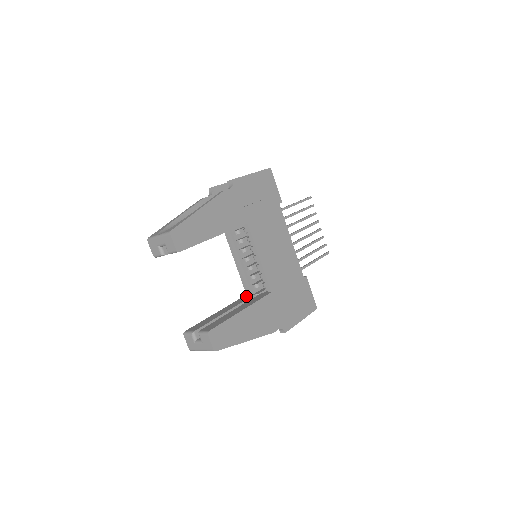
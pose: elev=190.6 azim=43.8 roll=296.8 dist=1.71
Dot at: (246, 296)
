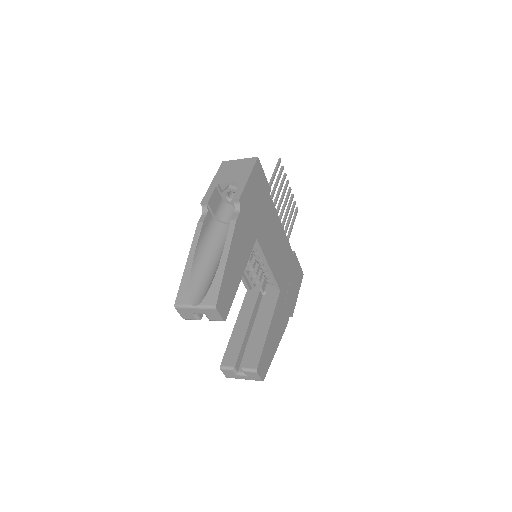
Dot at: (250, 294)
